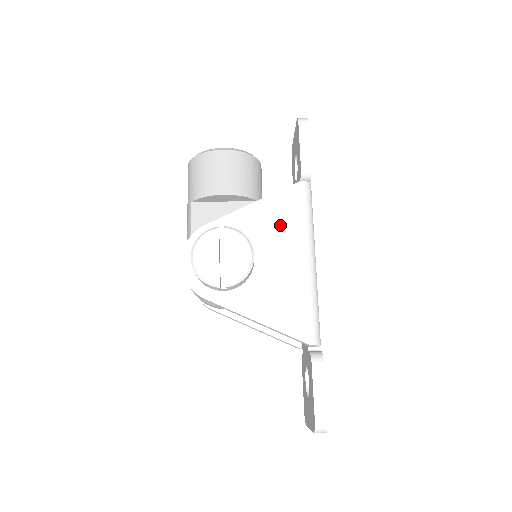
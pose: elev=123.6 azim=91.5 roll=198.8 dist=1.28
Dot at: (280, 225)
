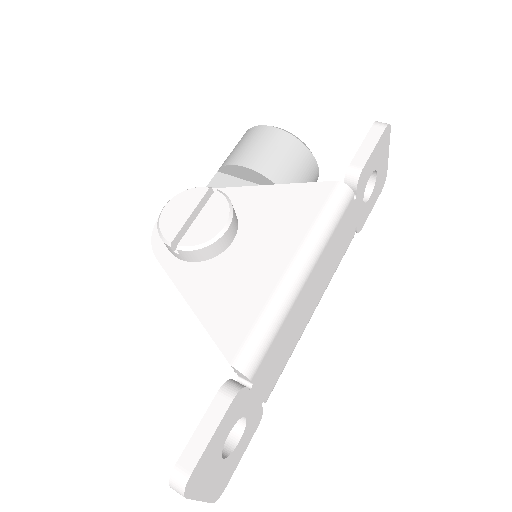
Dot at: (285, 217)
